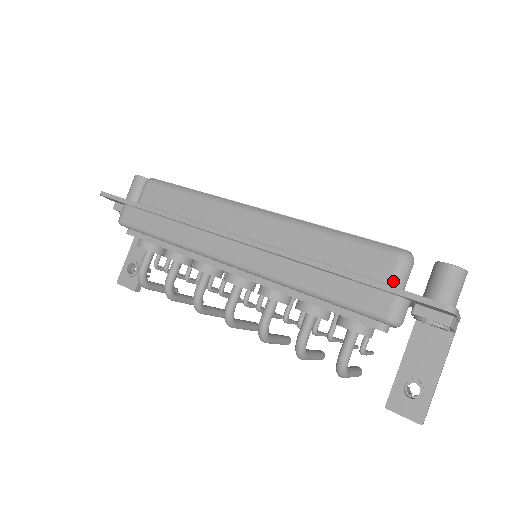
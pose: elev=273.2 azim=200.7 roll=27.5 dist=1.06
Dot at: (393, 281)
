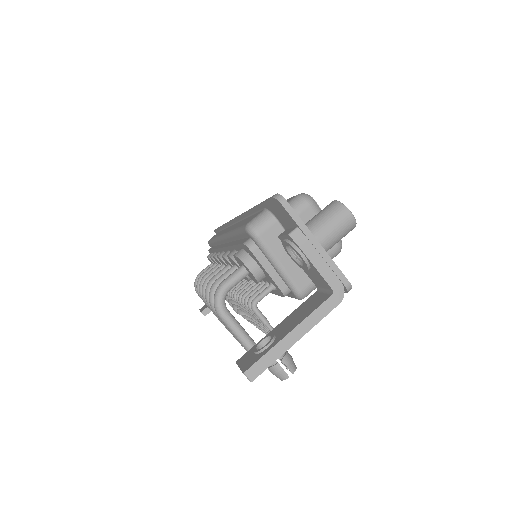
Dot at: occluded
